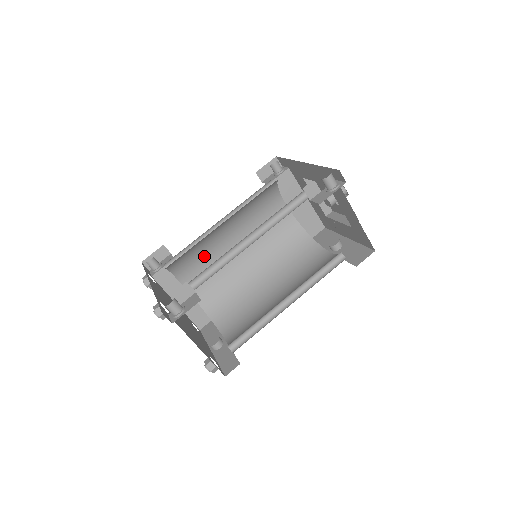
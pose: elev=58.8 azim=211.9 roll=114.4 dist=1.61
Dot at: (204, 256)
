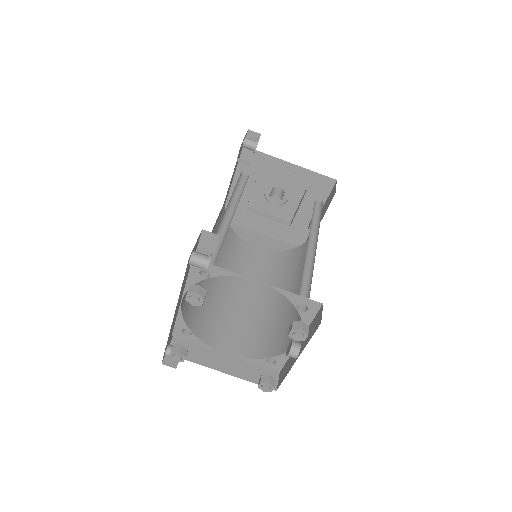
Dot at: (217, 312)
